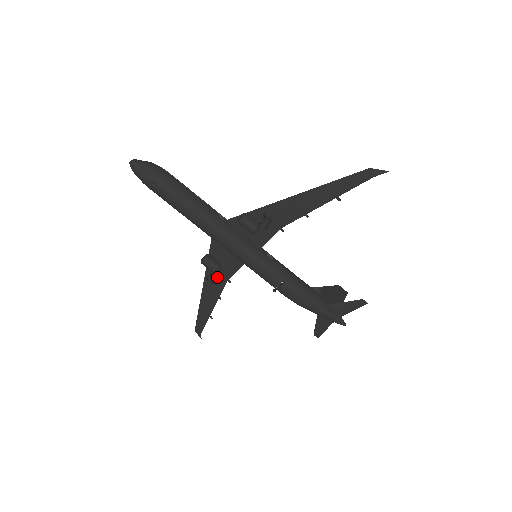
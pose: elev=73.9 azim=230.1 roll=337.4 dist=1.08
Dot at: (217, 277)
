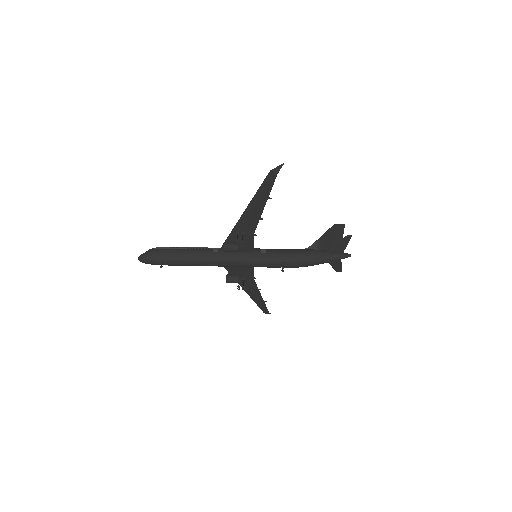
Dot at: (246, 280)
